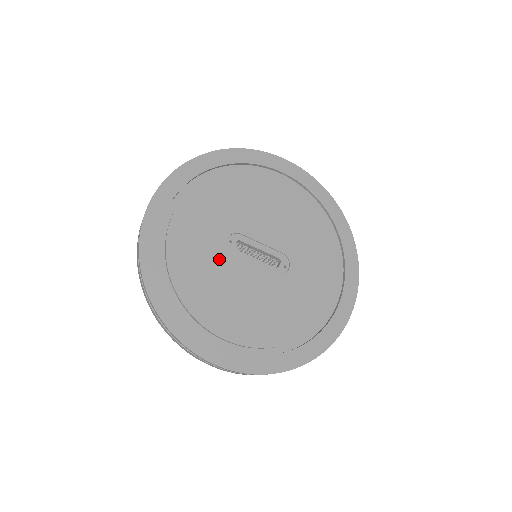
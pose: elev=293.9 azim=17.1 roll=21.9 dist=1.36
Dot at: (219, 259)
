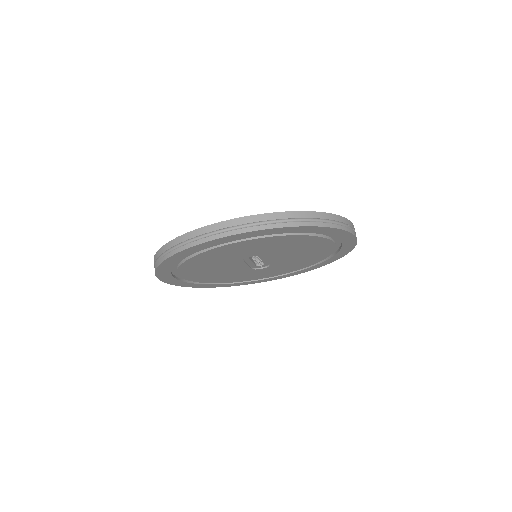
Dot at: (231, 260)
